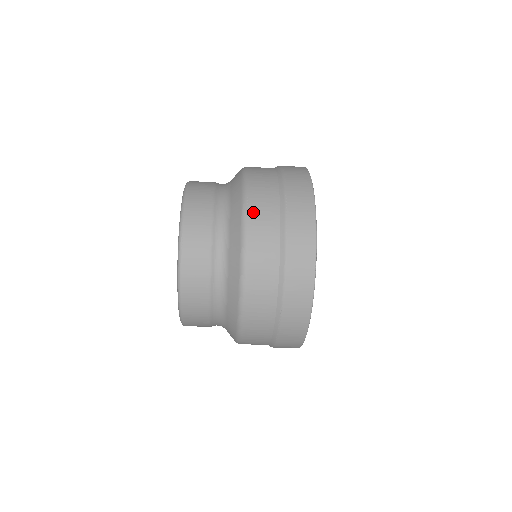
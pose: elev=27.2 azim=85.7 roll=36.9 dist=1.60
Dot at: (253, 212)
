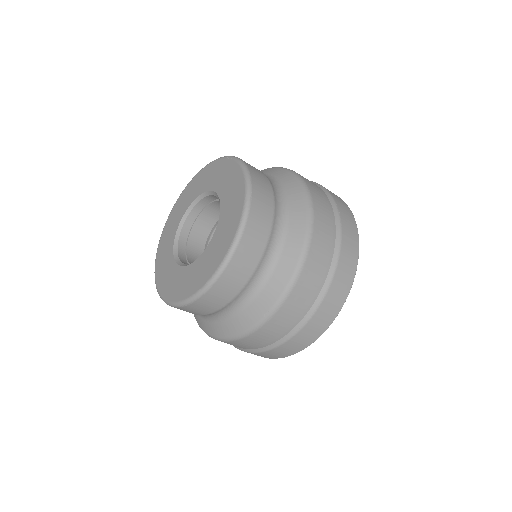
Dot at: (315, 196)
